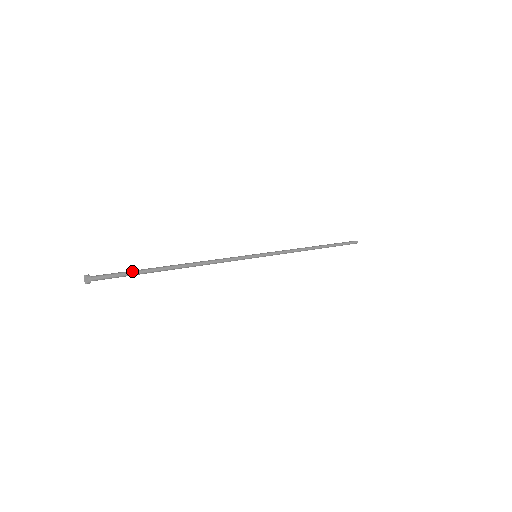
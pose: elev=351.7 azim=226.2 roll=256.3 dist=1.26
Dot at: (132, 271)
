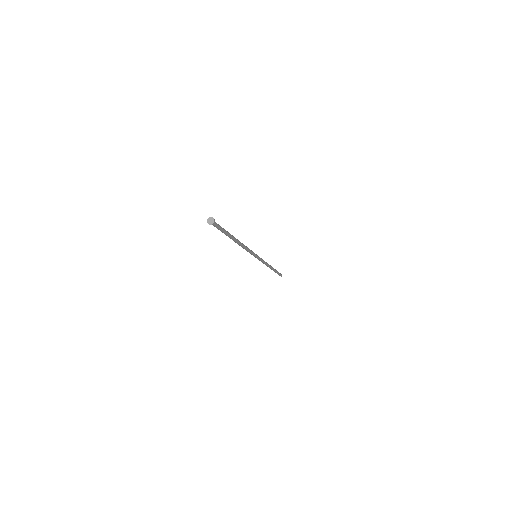
Dot at: (223, 228)
